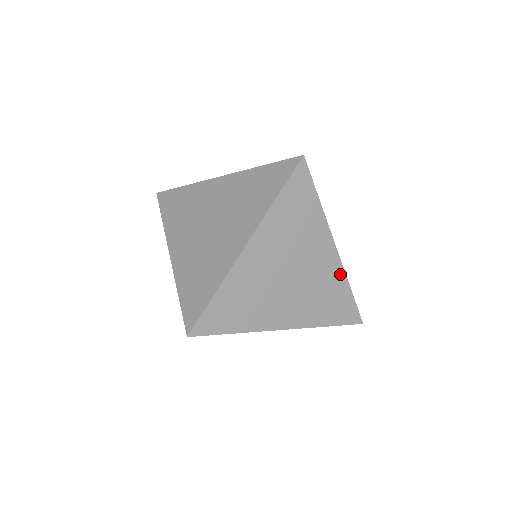
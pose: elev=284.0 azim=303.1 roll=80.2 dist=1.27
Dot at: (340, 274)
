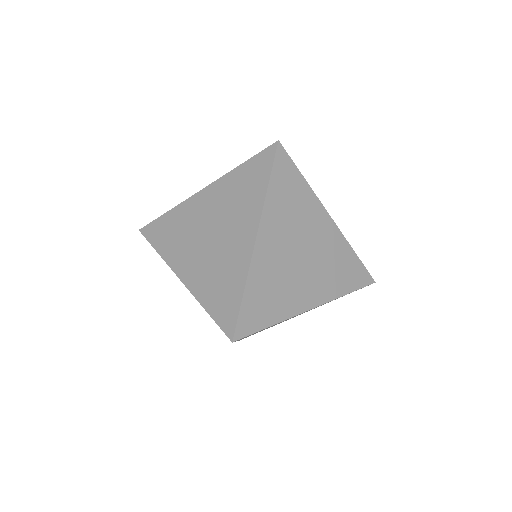
Dot at: (342, 242)
